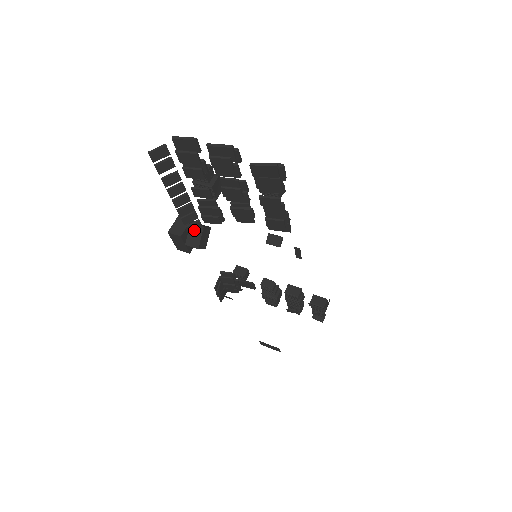
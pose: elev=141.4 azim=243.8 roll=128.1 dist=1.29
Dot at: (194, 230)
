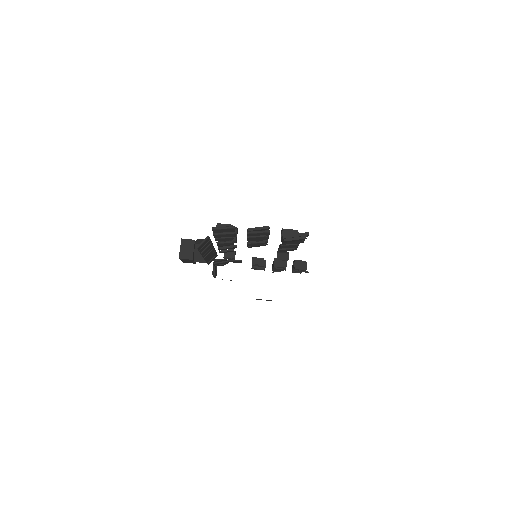
Dot at: occluded
